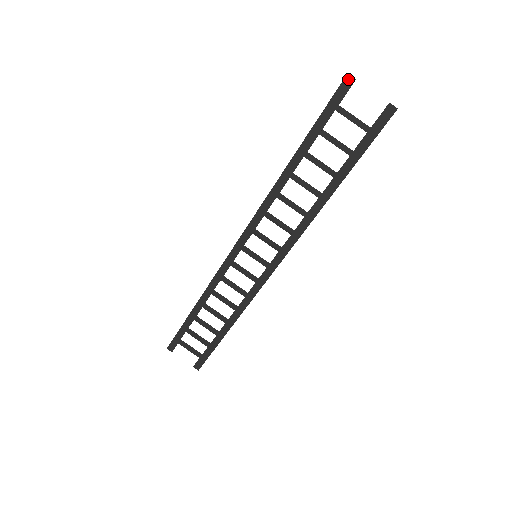
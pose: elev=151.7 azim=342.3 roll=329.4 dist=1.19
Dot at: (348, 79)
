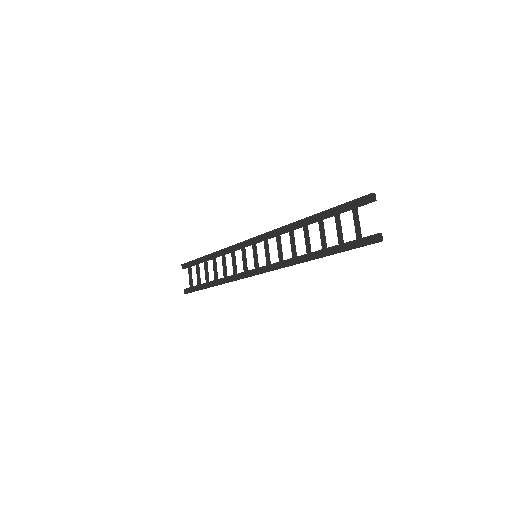
Dot at: (371, 196)
